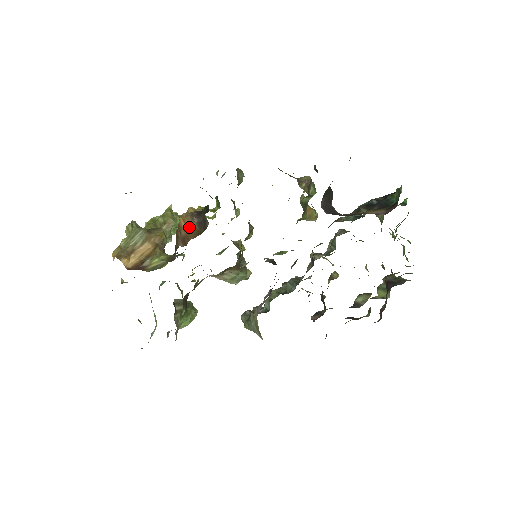
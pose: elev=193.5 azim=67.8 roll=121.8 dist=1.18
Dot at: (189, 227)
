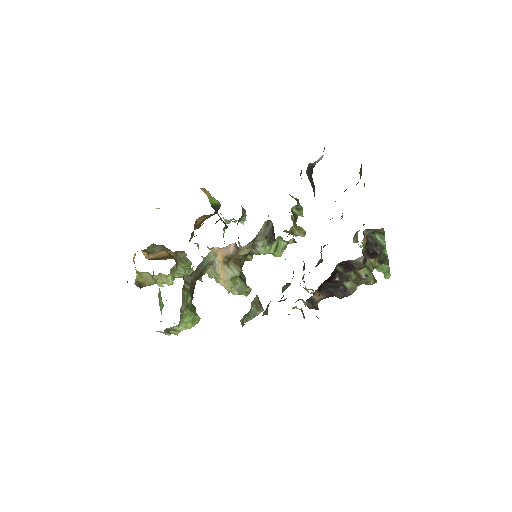
Dot at: (204, 218)
